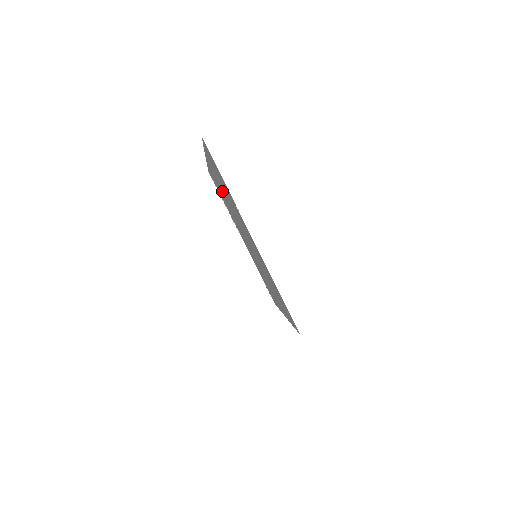
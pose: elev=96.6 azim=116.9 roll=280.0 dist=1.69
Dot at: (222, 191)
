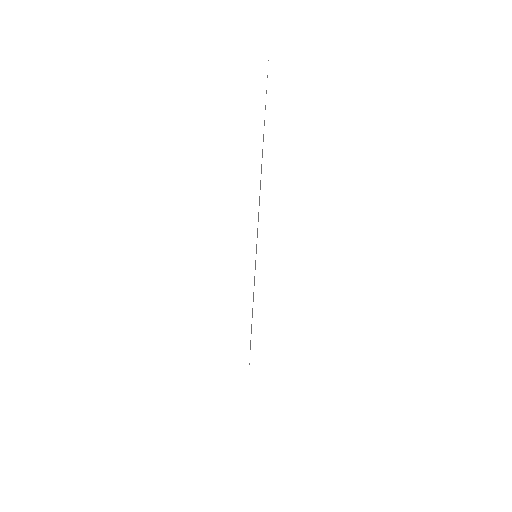
Dot at: occluded
